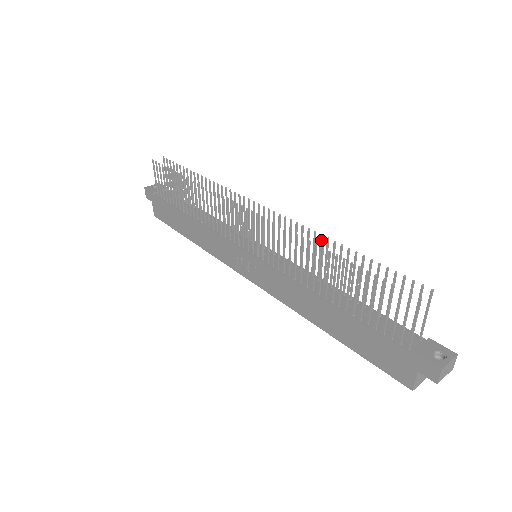
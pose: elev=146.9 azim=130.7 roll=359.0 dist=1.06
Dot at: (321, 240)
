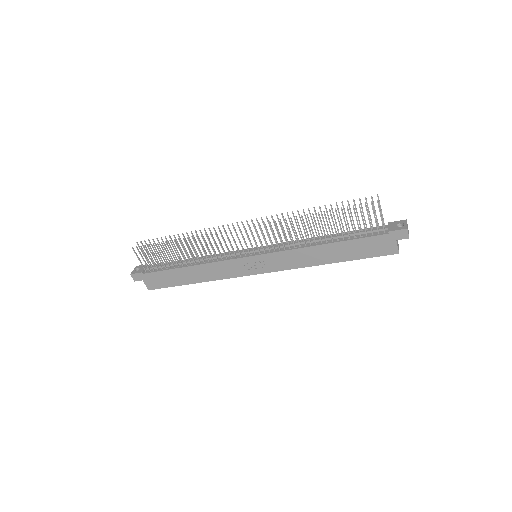
Dot at: (299, 214)
